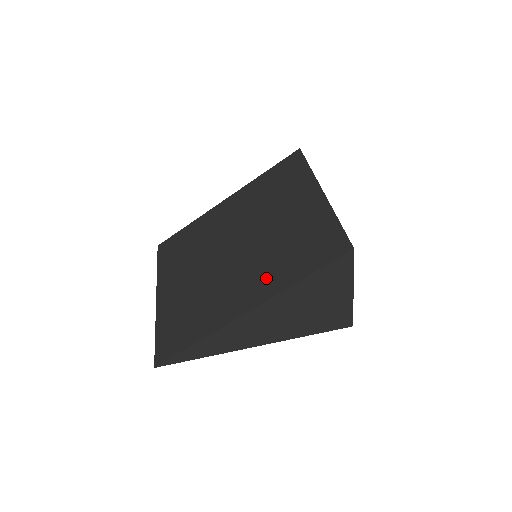
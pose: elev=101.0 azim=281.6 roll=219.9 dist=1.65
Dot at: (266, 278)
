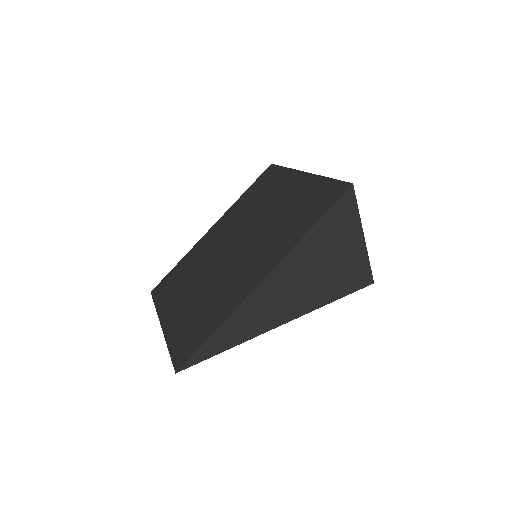
Dot at: (274, 247)
